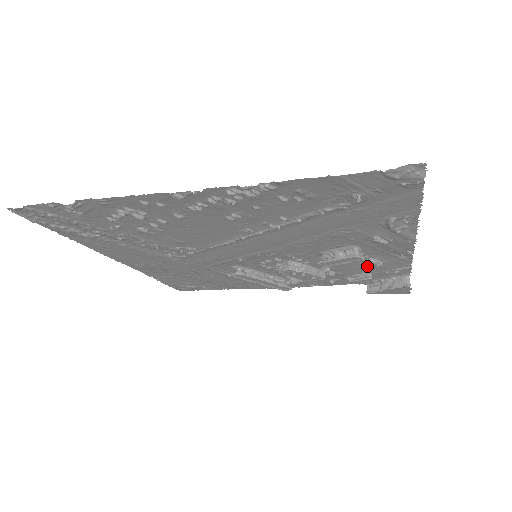
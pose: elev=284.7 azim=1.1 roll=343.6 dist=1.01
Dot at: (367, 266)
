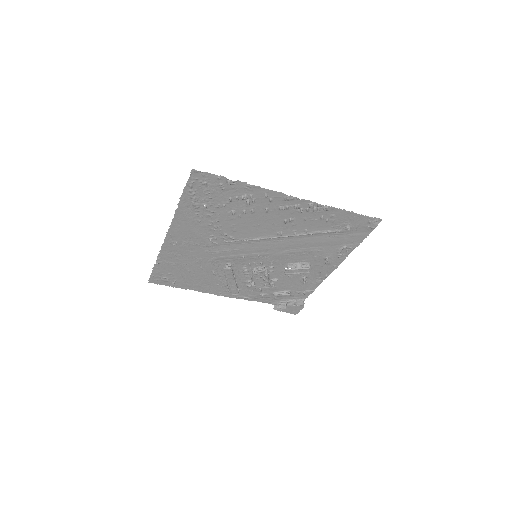
Dot at: (295, 284)
